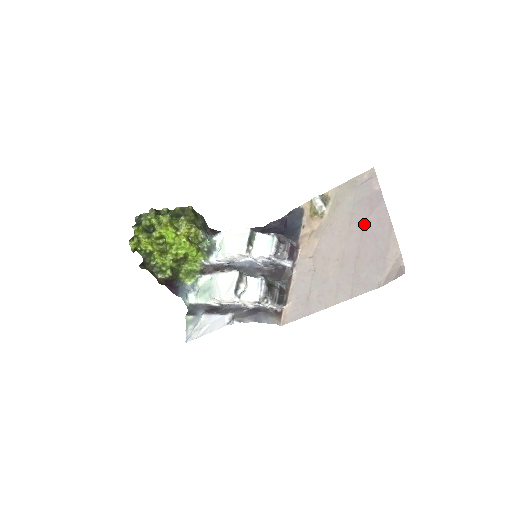
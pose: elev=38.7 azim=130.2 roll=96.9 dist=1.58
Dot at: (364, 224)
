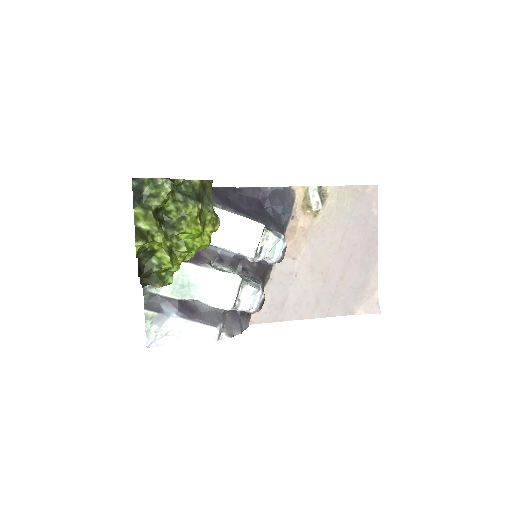
Dot at: (355, 246)
